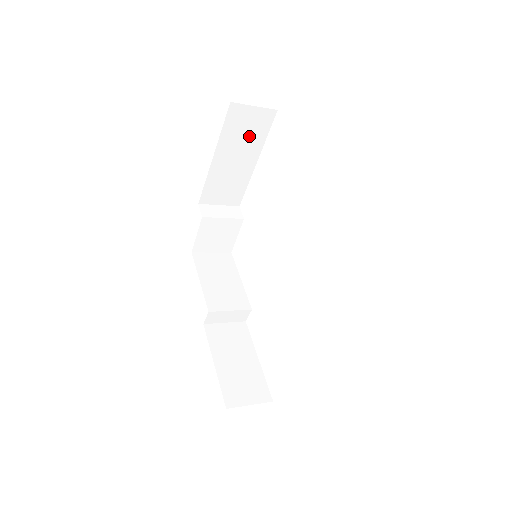
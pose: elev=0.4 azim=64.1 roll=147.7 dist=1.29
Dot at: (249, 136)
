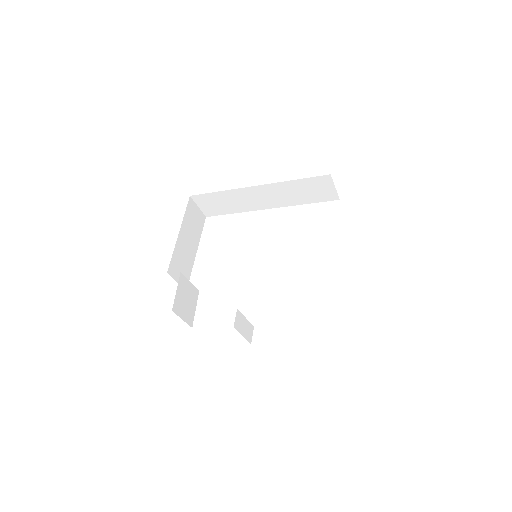
Dot at: (195, 227)
